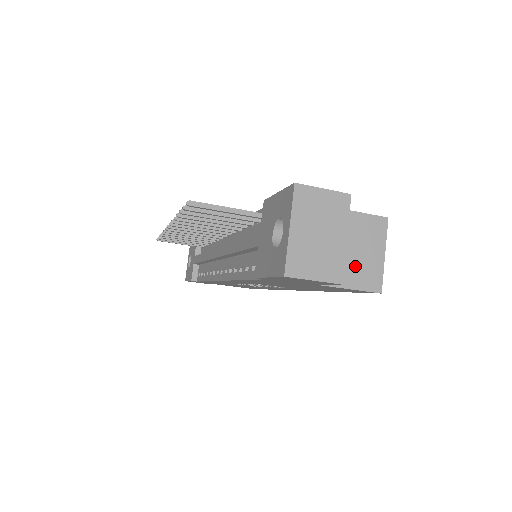
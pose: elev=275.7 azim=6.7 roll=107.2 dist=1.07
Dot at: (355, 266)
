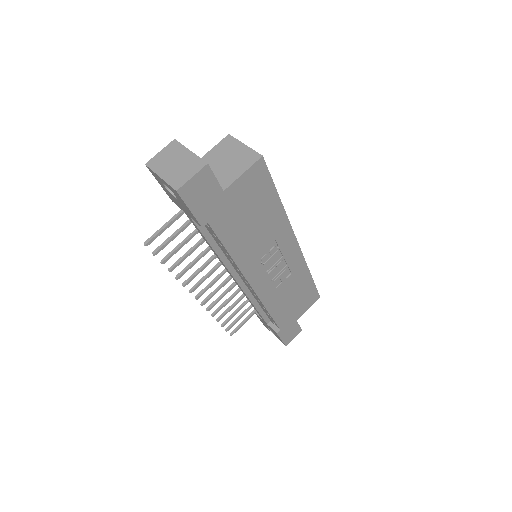
Dot at: (235, 164)
